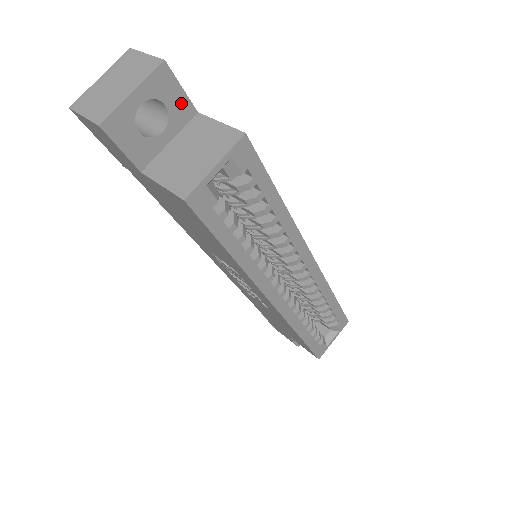
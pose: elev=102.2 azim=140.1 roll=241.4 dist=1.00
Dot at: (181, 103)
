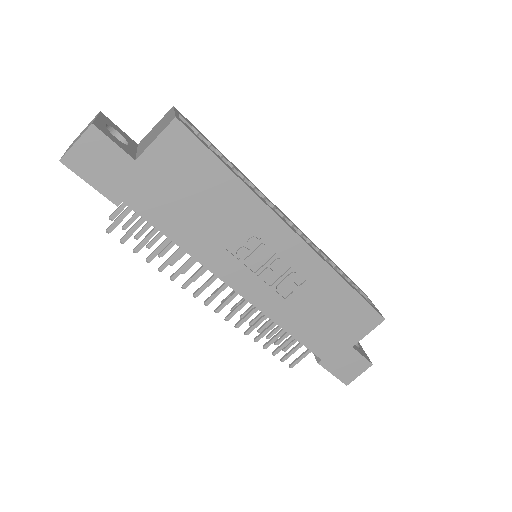
Dot at: (125, 135)
